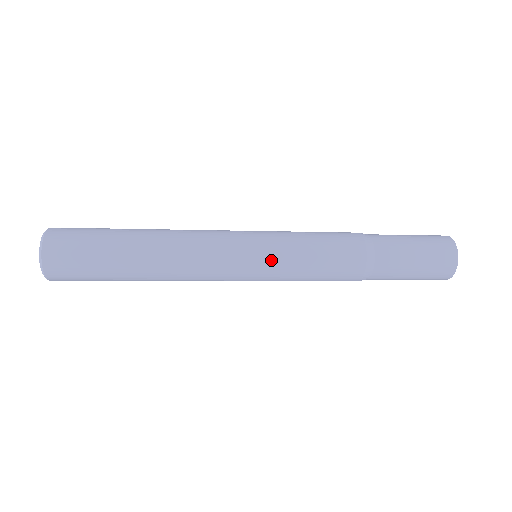
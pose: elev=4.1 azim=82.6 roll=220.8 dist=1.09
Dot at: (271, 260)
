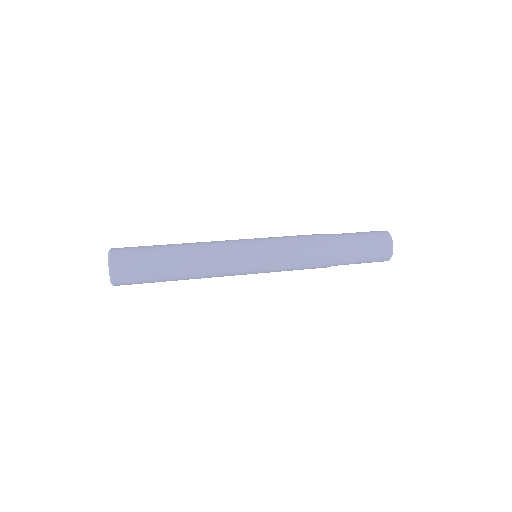
Dot at: (267, 268)
